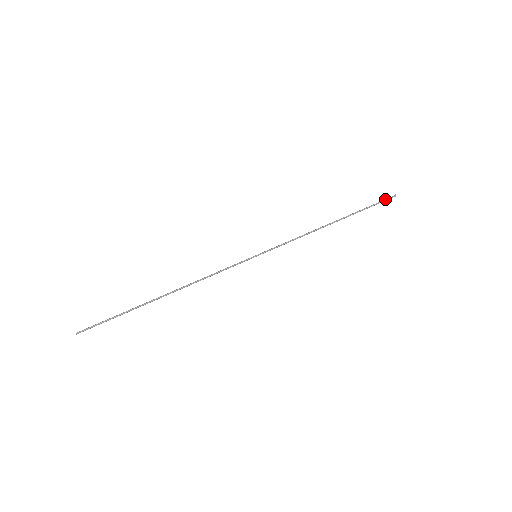
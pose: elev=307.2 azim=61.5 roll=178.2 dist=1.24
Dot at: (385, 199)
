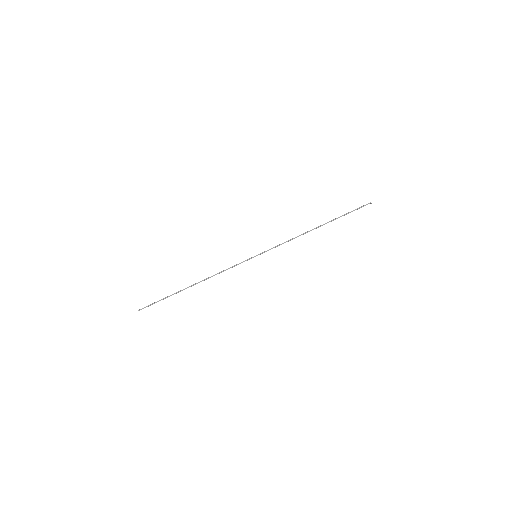
Dot at: (361, 206)
